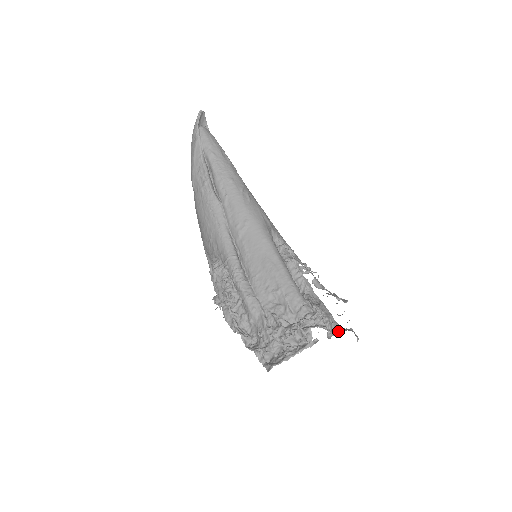
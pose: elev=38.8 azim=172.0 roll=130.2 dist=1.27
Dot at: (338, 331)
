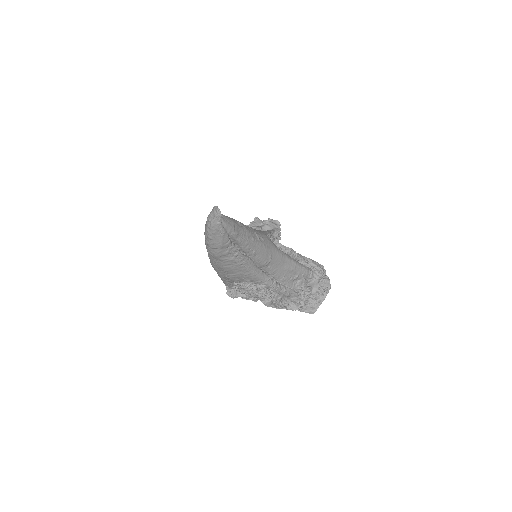
Dot at: (324, 269)
